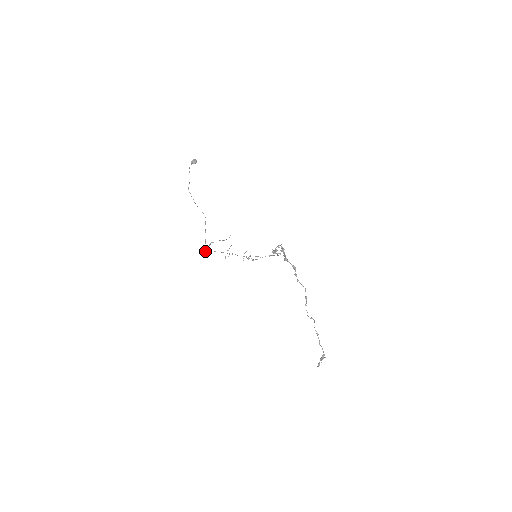
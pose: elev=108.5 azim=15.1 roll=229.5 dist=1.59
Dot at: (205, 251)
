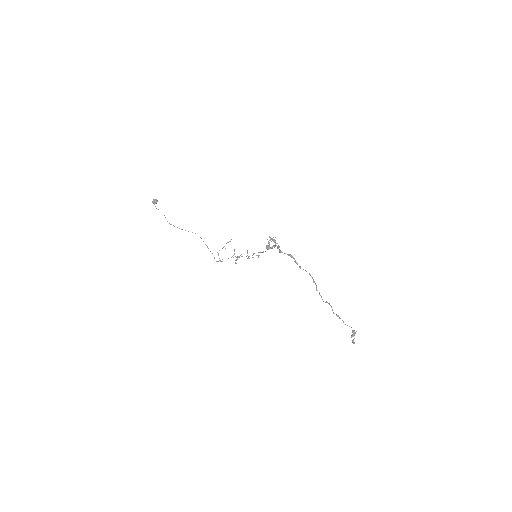
Dot at: (217, 261)
